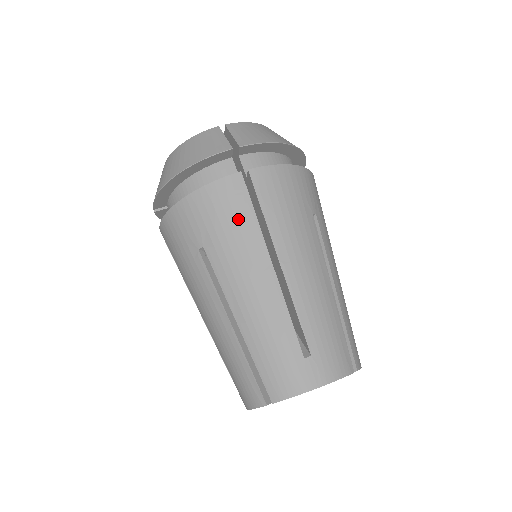
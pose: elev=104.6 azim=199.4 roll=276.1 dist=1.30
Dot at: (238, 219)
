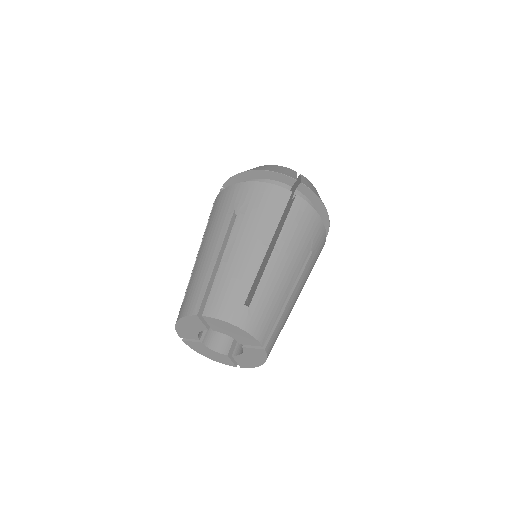
Dot at: (271, 210)
